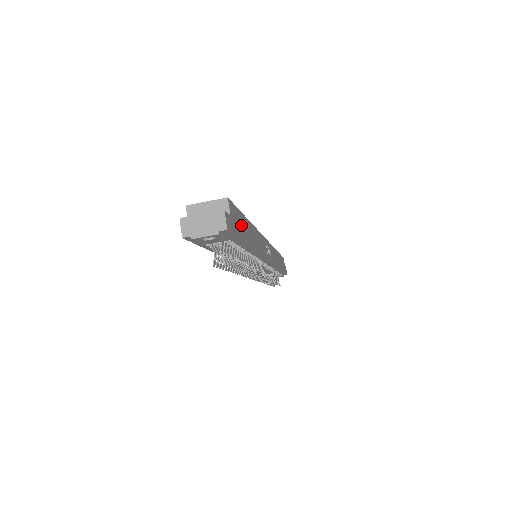
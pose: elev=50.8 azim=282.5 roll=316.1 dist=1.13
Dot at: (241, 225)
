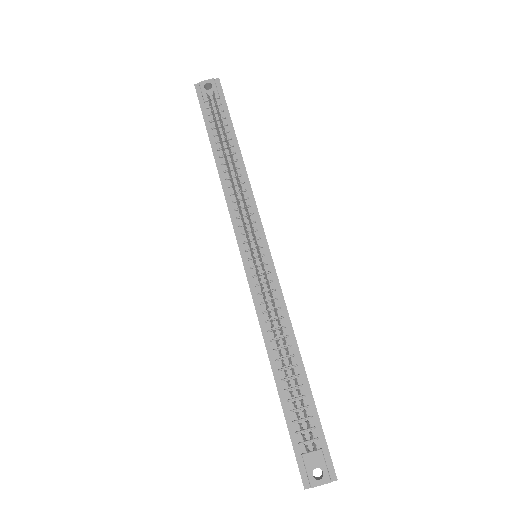
Dot at: occluded
